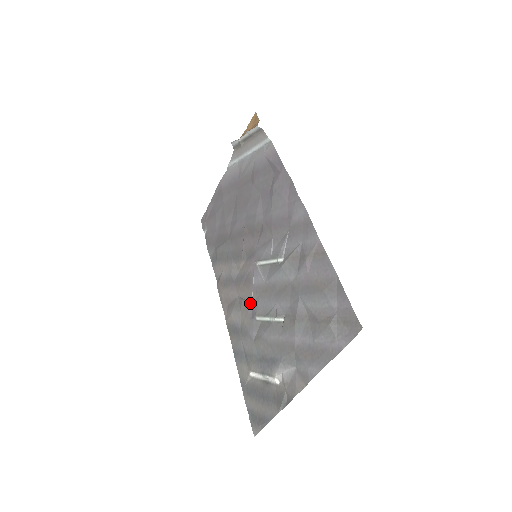
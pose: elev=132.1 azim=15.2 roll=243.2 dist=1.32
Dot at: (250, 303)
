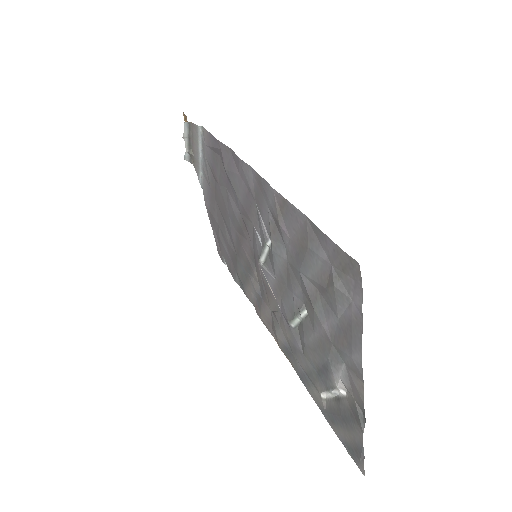
Dot at: (280, 312)
